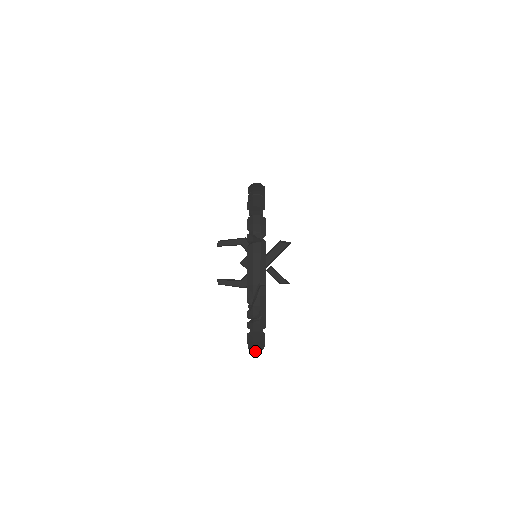
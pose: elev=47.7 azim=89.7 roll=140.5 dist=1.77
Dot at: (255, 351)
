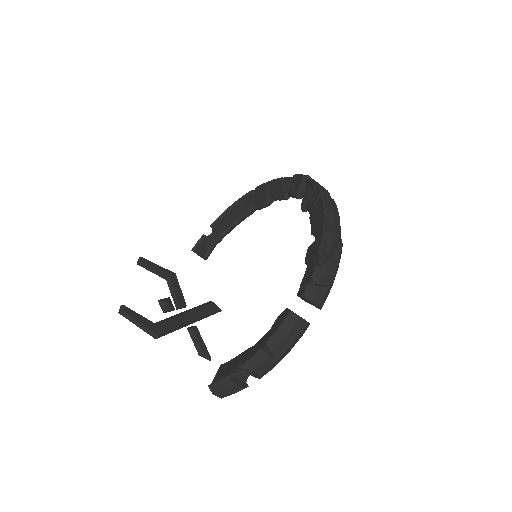
Dot at: (237, 384)
